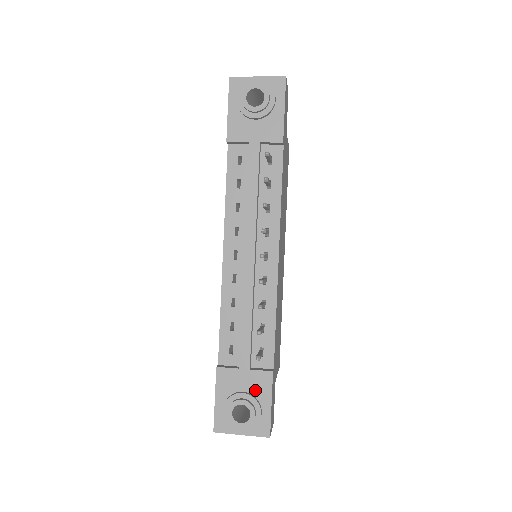
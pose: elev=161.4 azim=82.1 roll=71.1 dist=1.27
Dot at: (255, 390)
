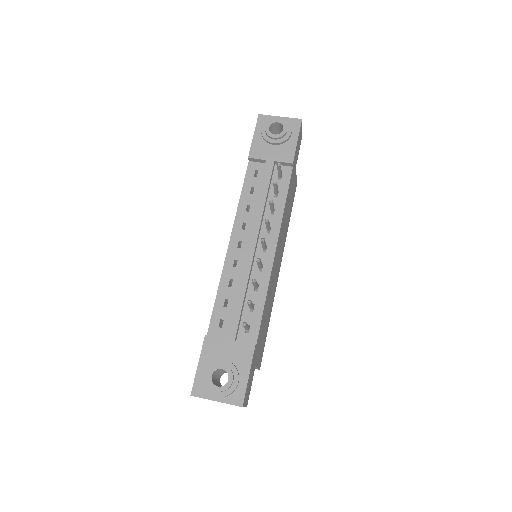
Dot at: (236, 360)
